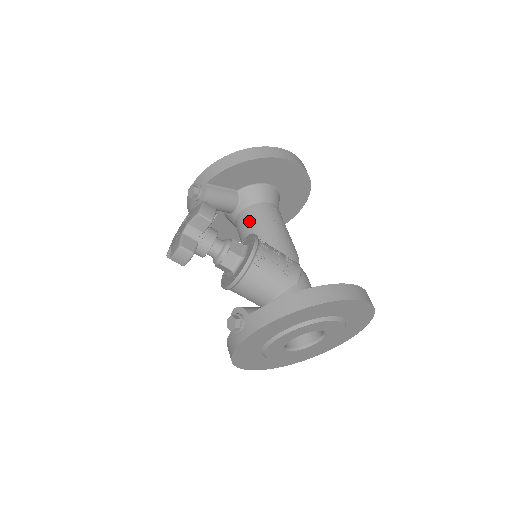
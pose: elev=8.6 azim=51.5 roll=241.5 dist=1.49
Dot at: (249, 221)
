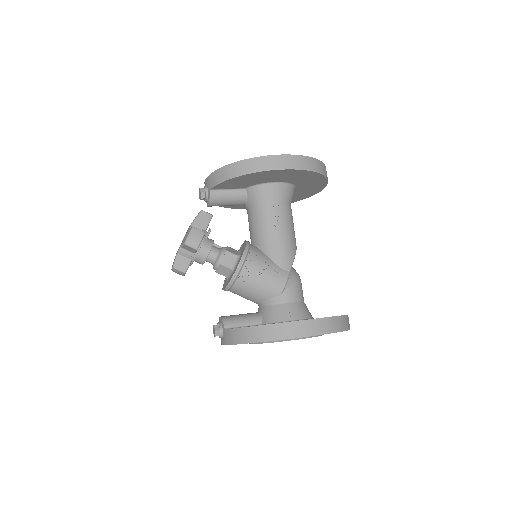
Dot at: (253, 221)
